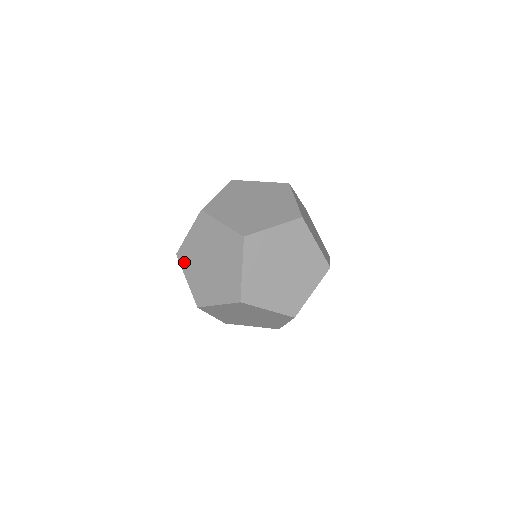
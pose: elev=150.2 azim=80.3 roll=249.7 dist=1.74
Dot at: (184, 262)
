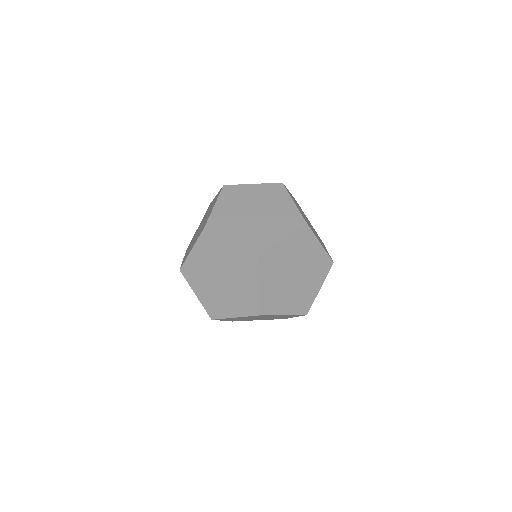
Dot at: (190, 278)
